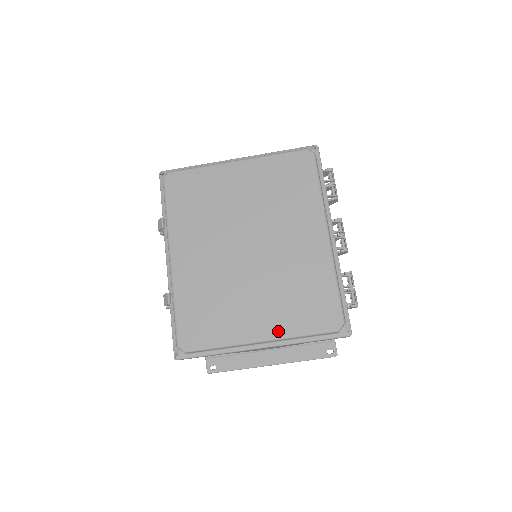
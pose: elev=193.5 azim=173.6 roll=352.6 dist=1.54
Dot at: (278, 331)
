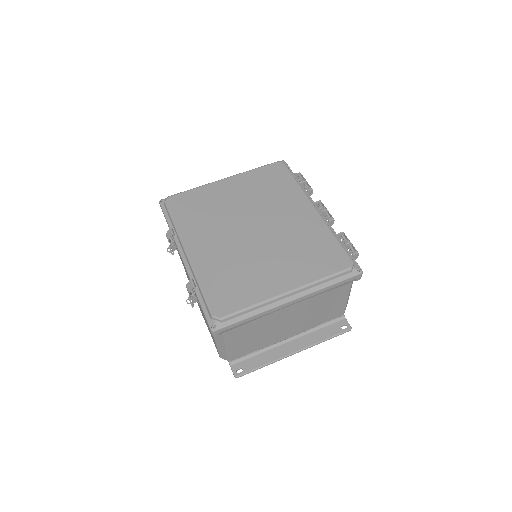
Dot at: (301, 281)
